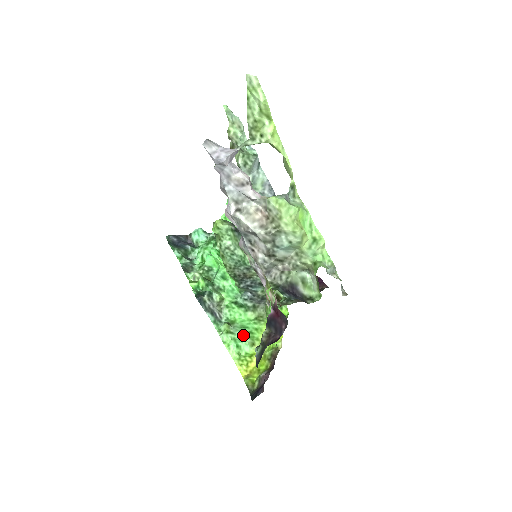
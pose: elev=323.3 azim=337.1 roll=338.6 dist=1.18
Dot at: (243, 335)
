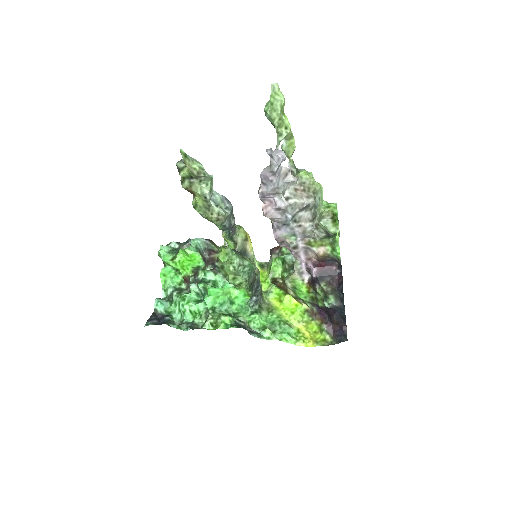
Dot at: (280, 326)
